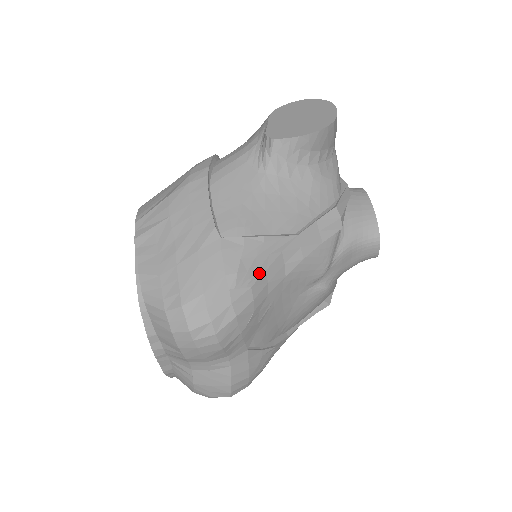
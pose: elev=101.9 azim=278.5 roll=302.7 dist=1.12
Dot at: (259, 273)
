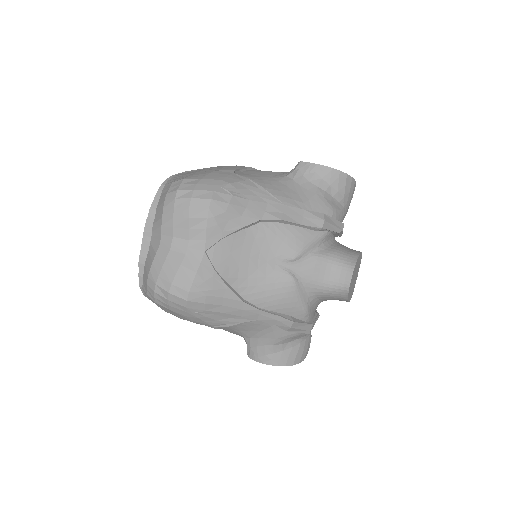
Dot at: (244, 196)
